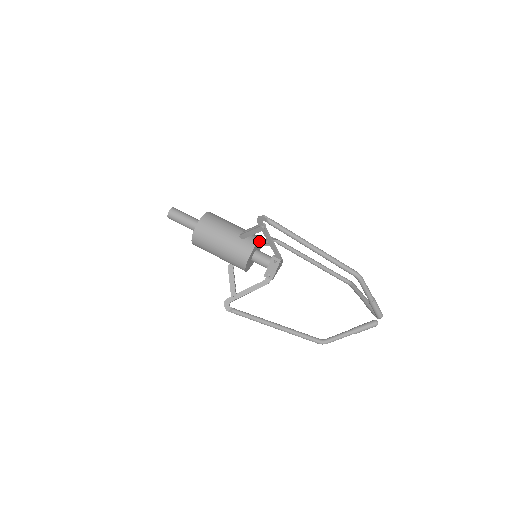
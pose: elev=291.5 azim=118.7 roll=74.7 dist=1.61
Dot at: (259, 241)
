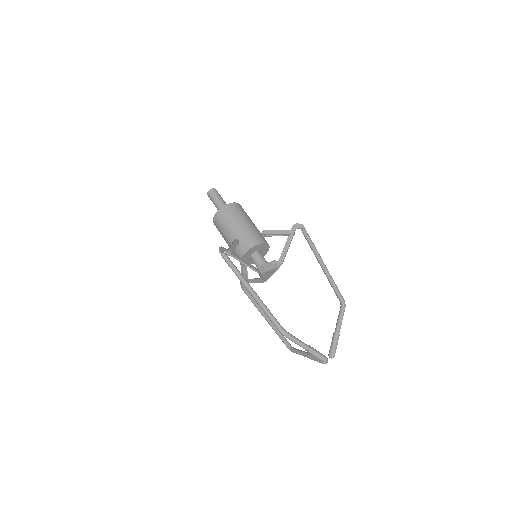
Dot at: (251, 248)
